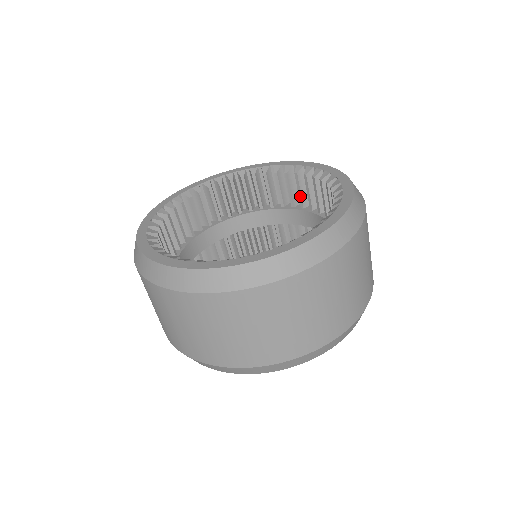
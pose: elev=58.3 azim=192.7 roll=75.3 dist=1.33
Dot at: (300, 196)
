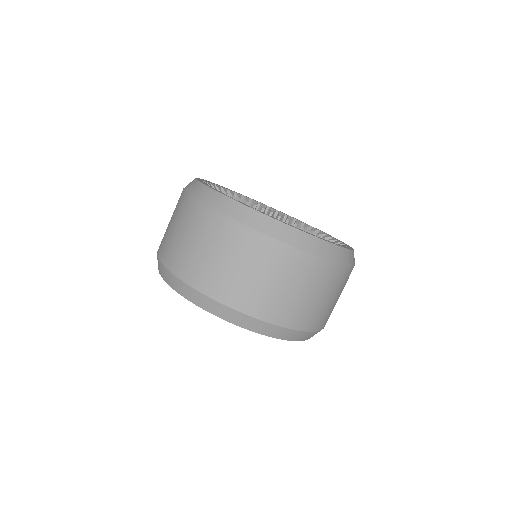
Dot at: occluded
